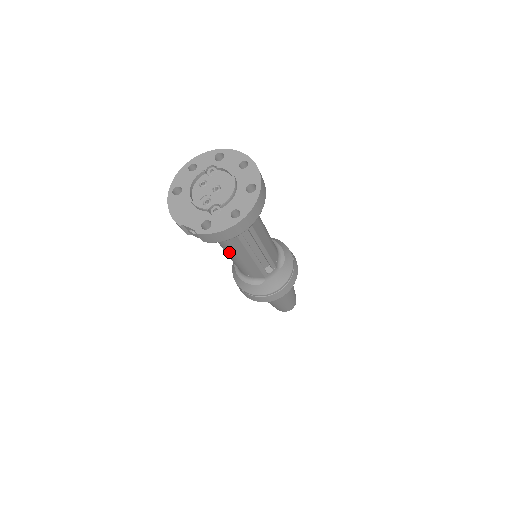
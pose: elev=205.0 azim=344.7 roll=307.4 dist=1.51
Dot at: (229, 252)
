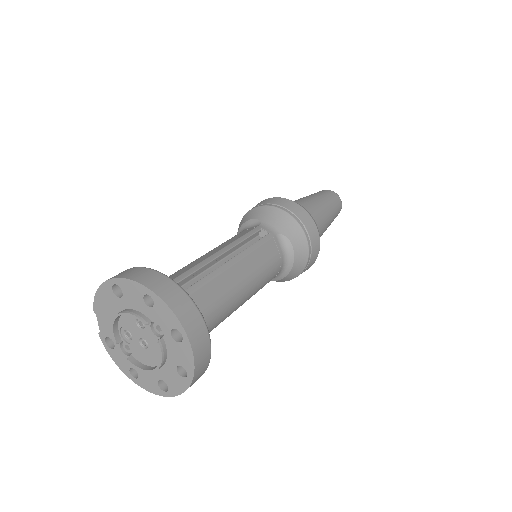
Dot at: occluded
